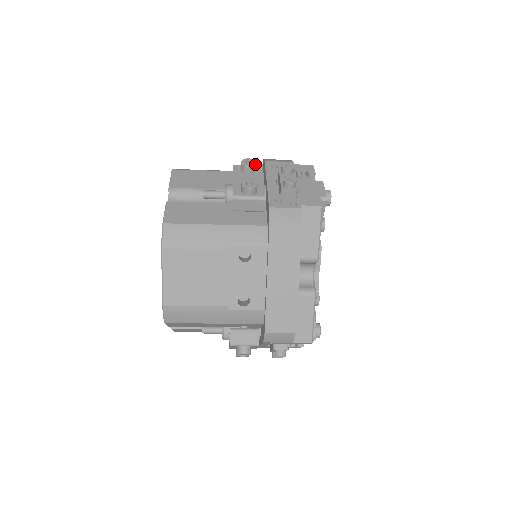
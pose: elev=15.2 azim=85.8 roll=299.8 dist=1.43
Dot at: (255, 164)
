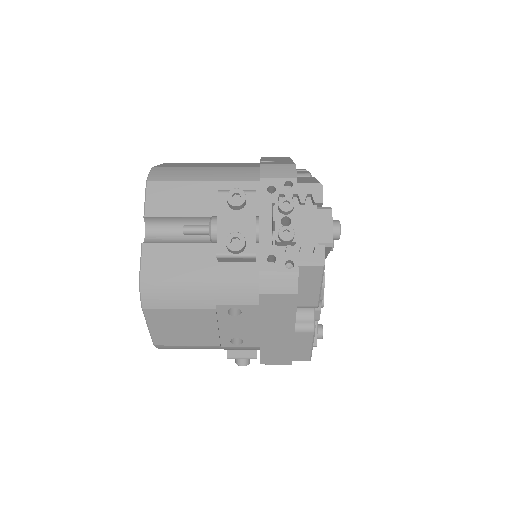
Dot at: (244, 201)
